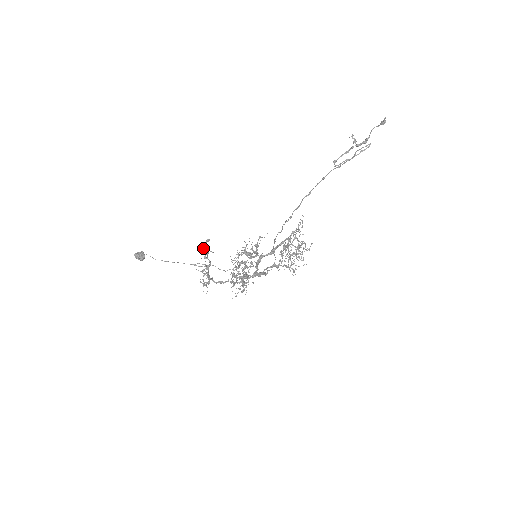
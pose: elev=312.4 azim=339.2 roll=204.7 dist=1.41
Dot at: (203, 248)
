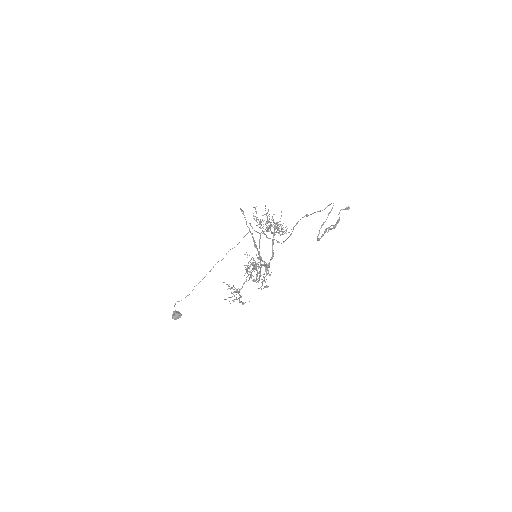
Dot at: occluded
